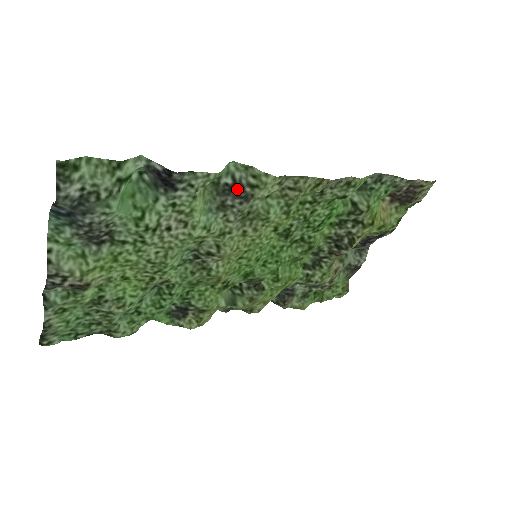
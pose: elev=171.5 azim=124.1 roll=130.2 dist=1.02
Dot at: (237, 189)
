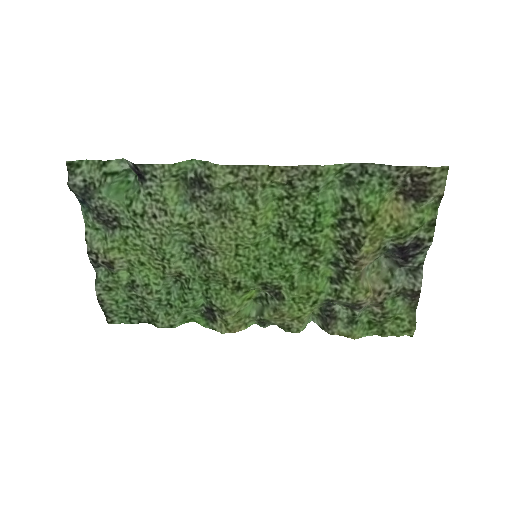
Dot at: (199, 181)
